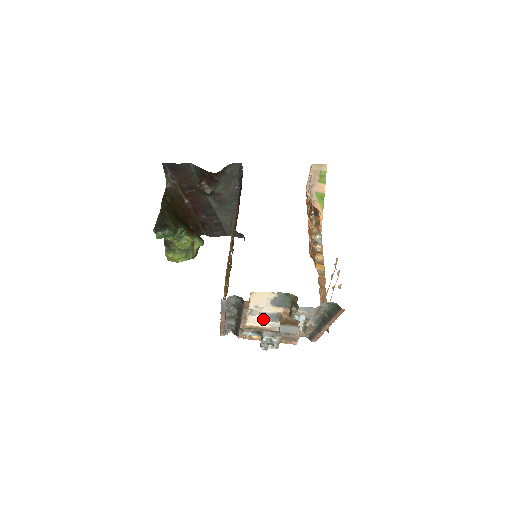
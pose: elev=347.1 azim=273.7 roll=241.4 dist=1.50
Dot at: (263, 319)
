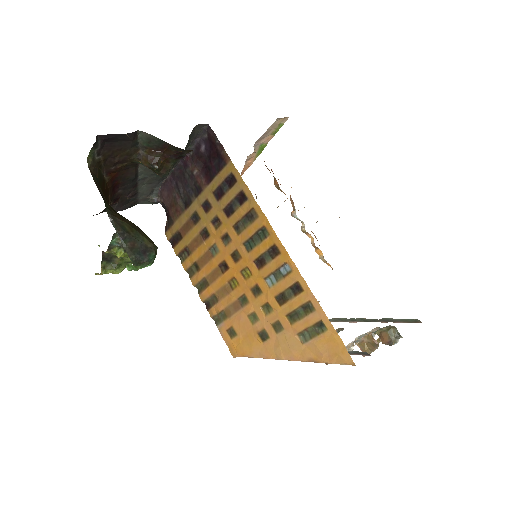
Dot at: occluded
